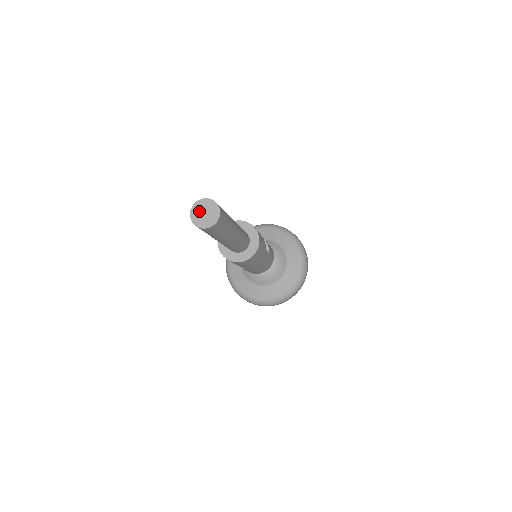
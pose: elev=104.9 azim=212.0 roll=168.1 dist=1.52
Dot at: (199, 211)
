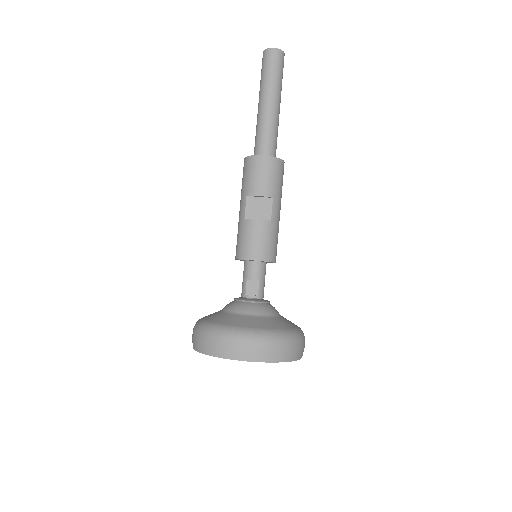
Dot at: occluded
